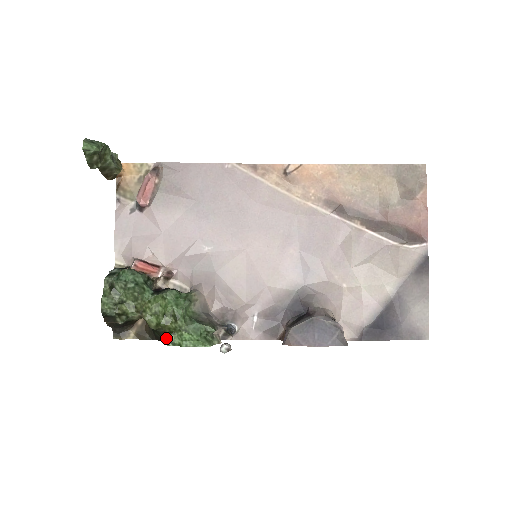
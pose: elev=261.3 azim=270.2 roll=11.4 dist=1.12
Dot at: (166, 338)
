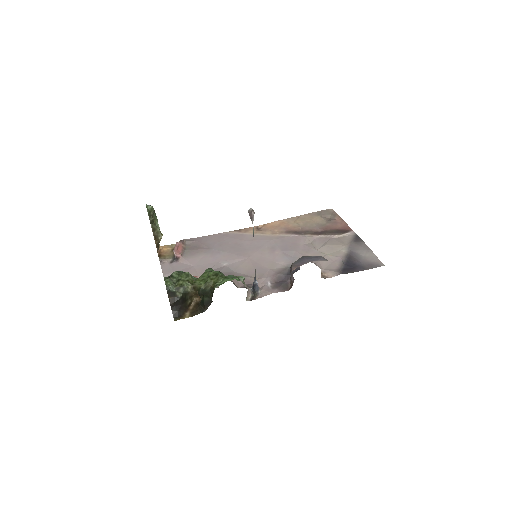
Dot at: (213, 288)
